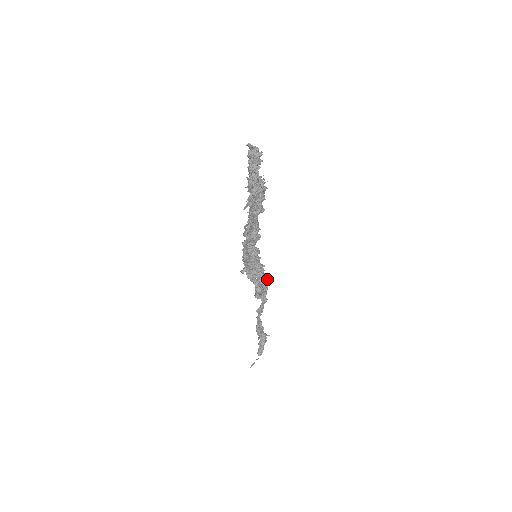
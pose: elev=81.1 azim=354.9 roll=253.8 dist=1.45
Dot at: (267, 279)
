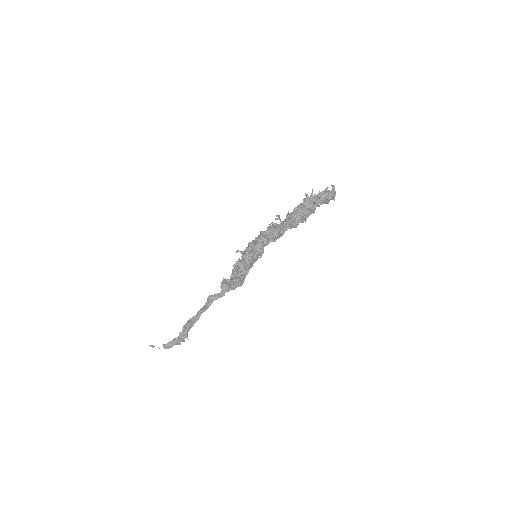
Dot at: (242, 280)
